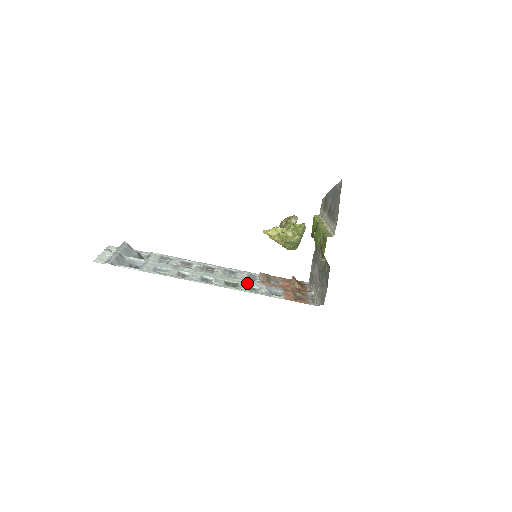
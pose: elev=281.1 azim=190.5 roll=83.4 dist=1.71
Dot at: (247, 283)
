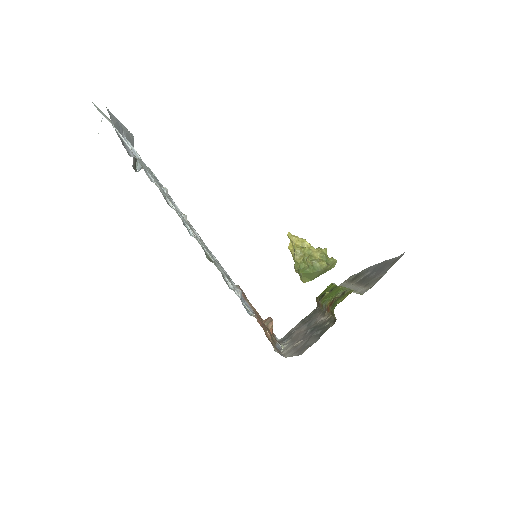
Dot at: occluded
